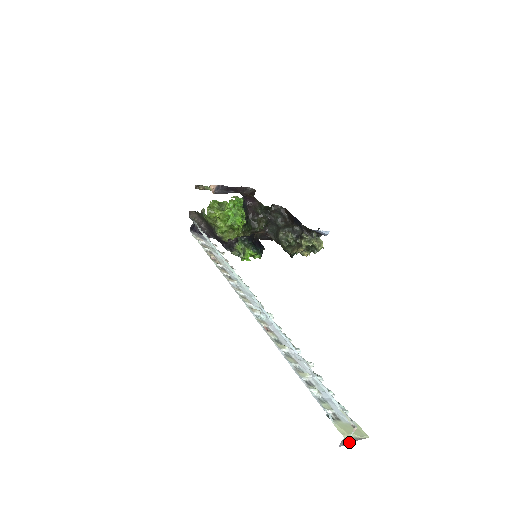
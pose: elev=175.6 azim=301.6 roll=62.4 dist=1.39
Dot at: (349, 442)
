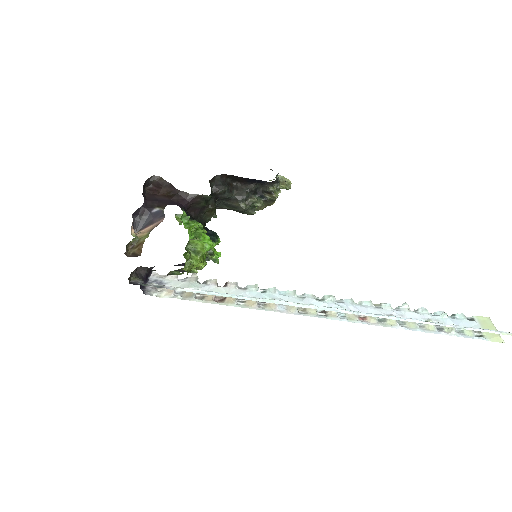
Dot at: occluded
